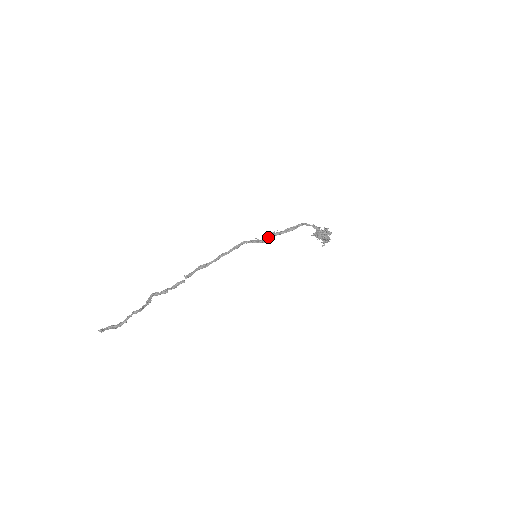
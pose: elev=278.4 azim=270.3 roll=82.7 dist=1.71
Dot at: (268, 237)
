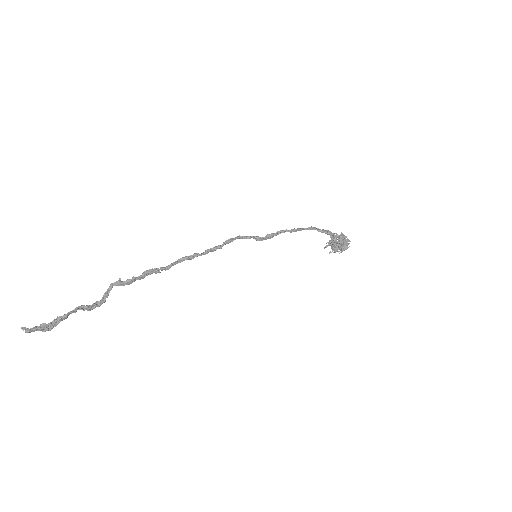
Dot at: (272, 233)
